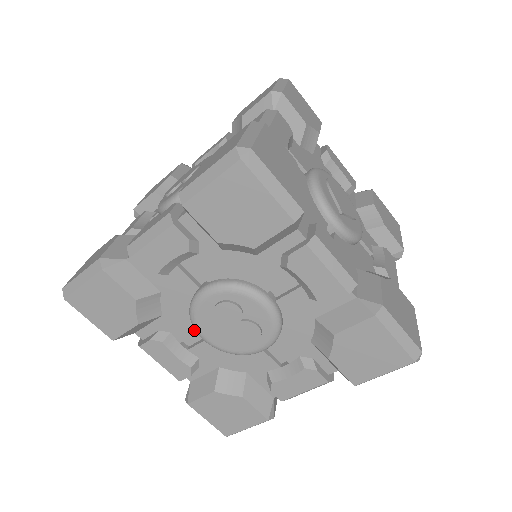
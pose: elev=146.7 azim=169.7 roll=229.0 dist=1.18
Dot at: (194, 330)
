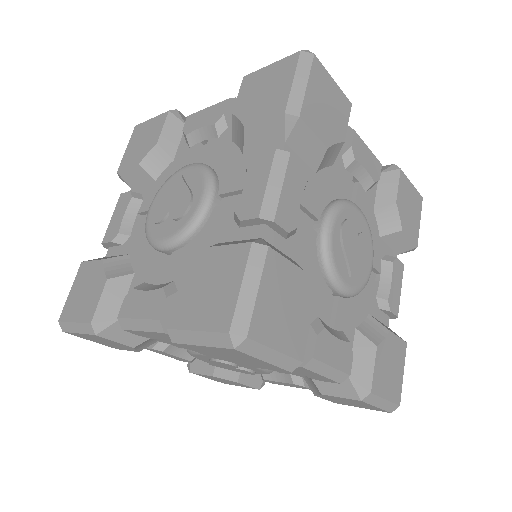
Dot at: occluded
